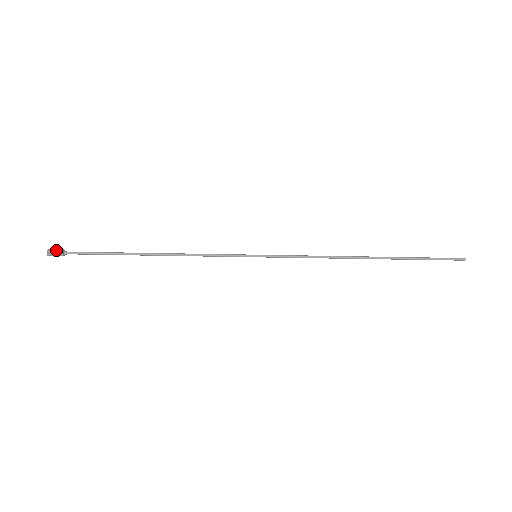
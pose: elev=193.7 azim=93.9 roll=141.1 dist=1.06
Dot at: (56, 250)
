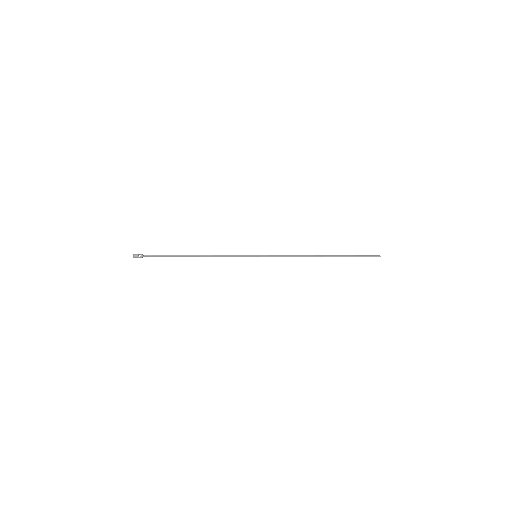
Dot at: (138, 255)
